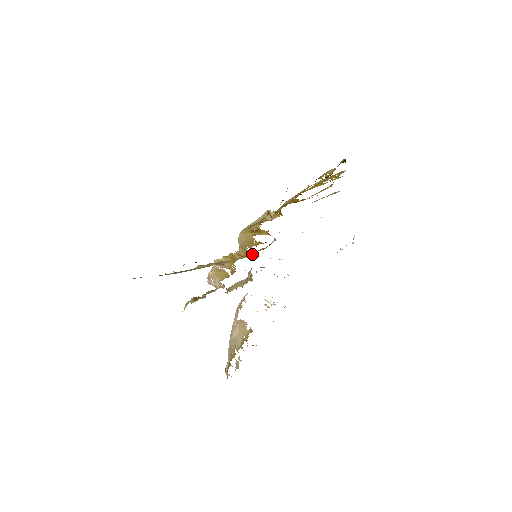
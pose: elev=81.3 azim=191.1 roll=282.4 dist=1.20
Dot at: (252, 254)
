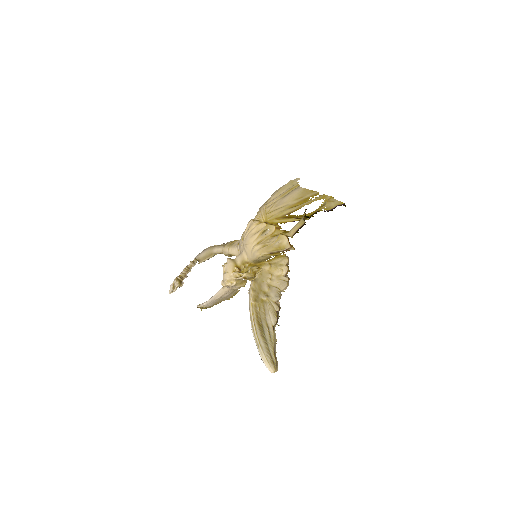
Dot at: (272, 269)
